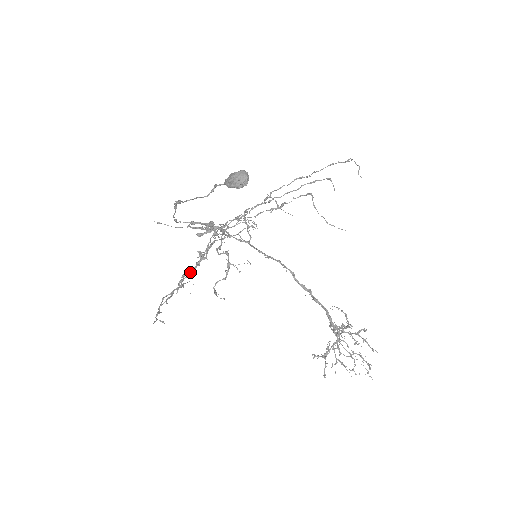
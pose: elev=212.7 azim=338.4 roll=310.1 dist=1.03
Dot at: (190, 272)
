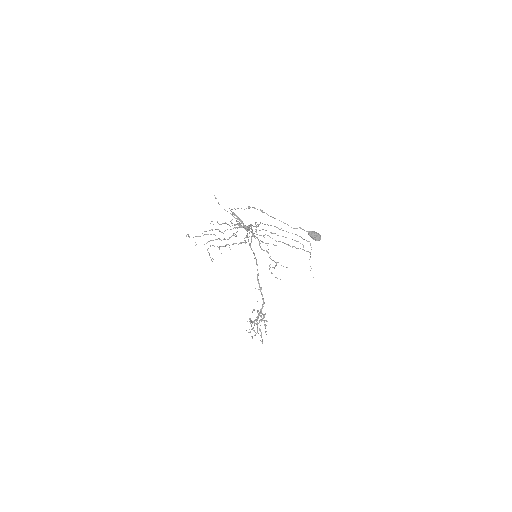
Dot at: occluded
